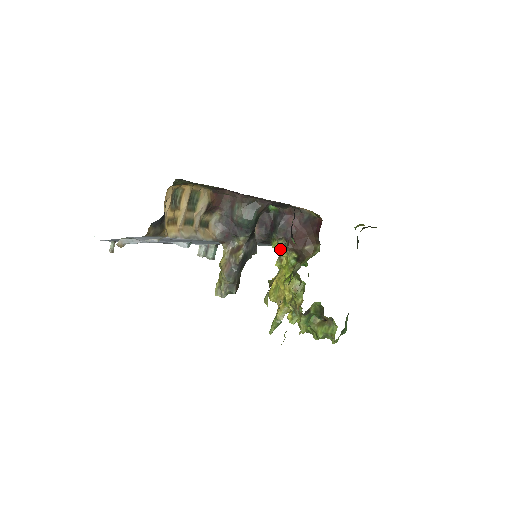
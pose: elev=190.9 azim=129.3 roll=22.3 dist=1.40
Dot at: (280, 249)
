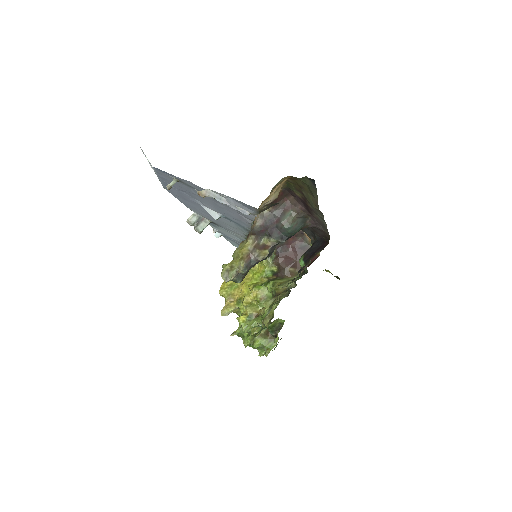
Dot at: occluded
